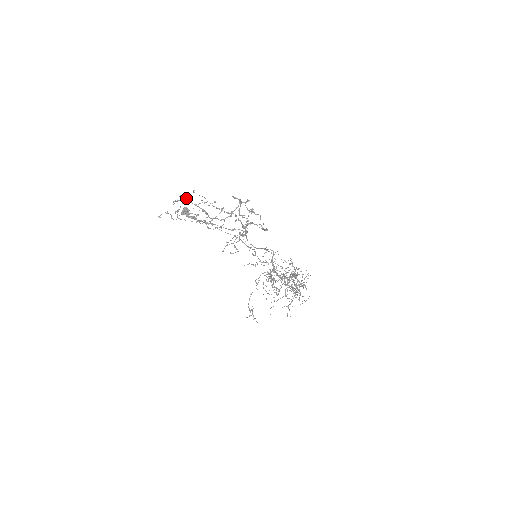
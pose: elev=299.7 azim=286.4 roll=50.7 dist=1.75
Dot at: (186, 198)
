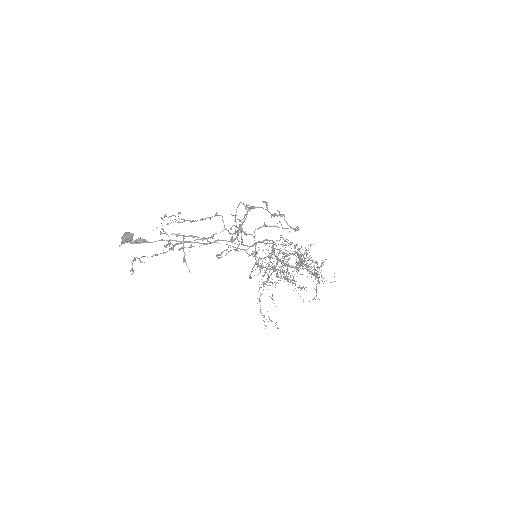
Dot at: (177, 234)
